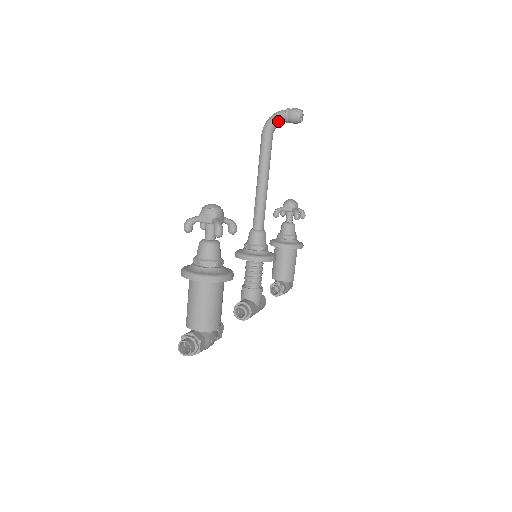
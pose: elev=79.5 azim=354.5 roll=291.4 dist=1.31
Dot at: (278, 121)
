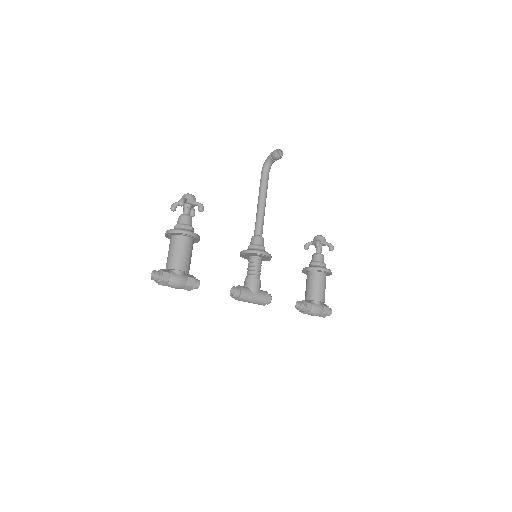
Dot at: (268, 161)
